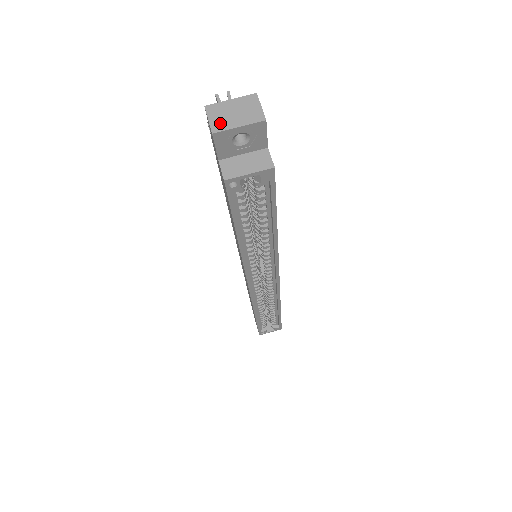
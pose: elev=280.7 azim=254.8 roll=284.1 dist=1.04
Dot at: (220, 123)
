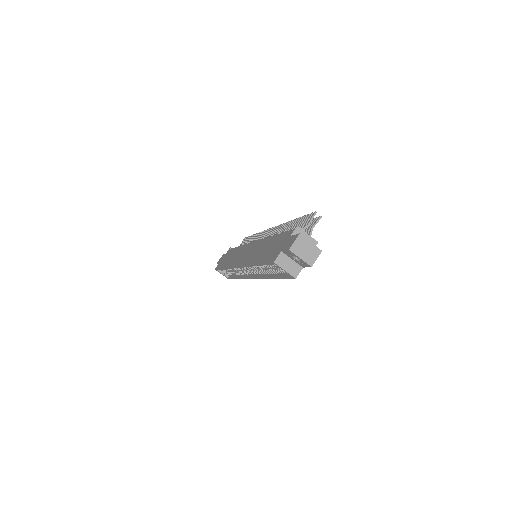
Dot at: (296, 248)
